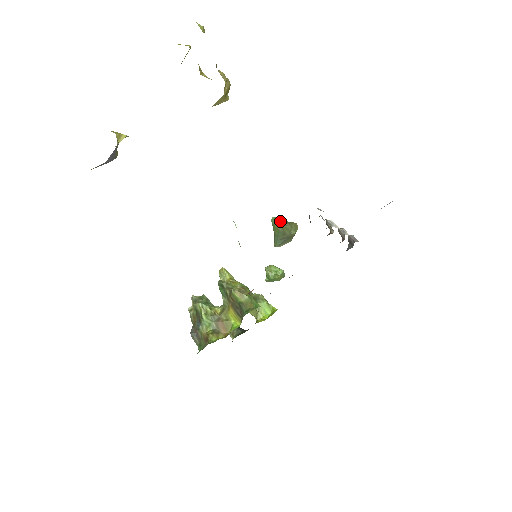
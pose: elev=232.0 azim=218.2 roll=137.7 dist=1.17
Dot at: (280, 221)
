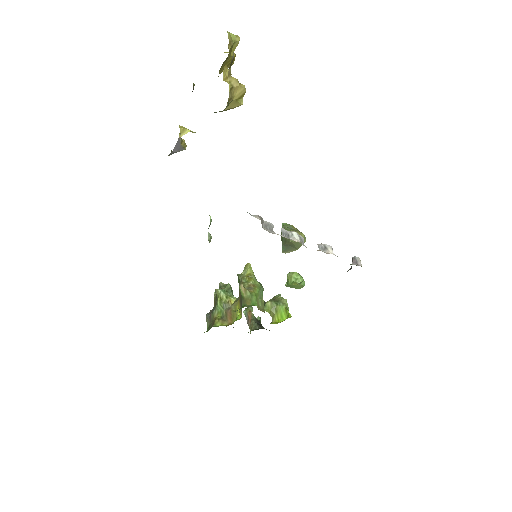
Dot at: (285, 227)
